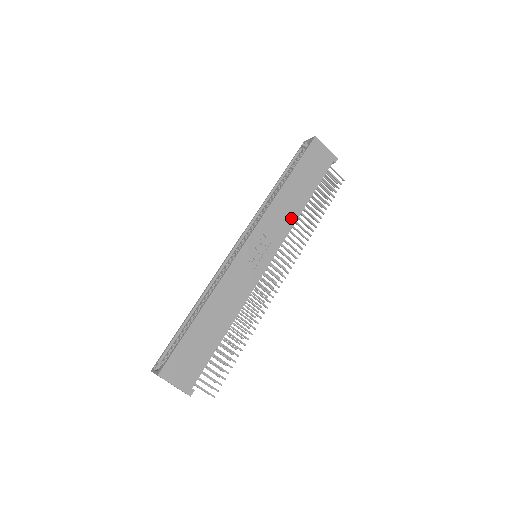
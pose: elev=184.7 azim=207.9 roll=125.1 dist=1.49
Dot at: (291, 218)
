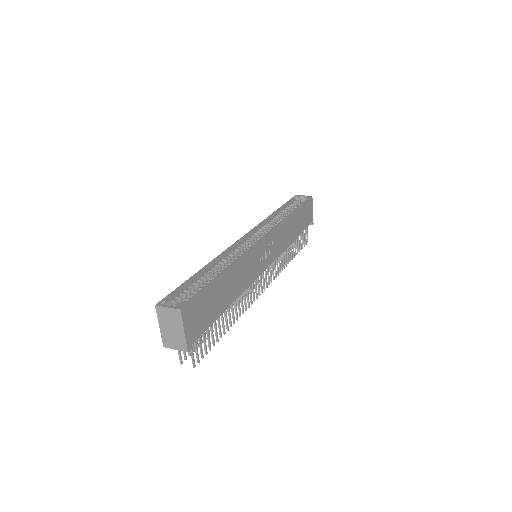
Dot at: (286, 243)
